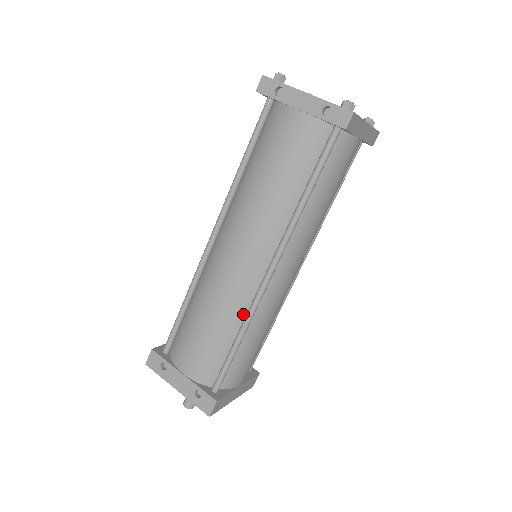
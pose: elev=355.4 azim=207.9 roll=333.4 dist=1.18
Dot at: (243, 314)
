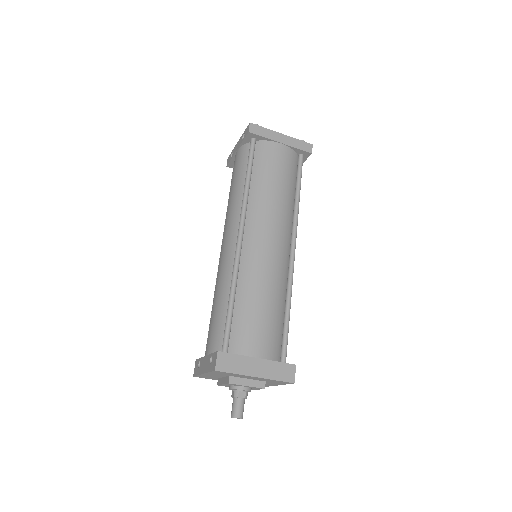
Dot at: occluded
